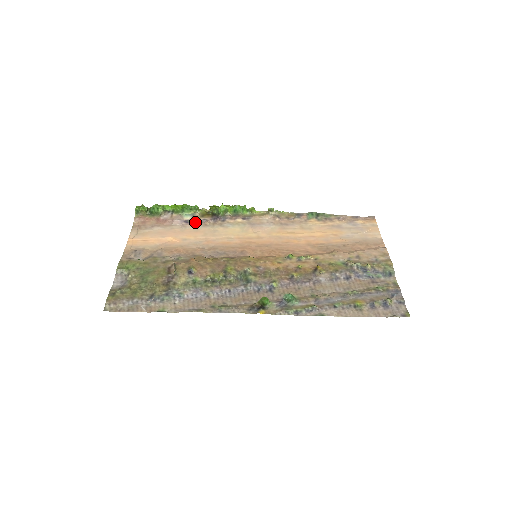
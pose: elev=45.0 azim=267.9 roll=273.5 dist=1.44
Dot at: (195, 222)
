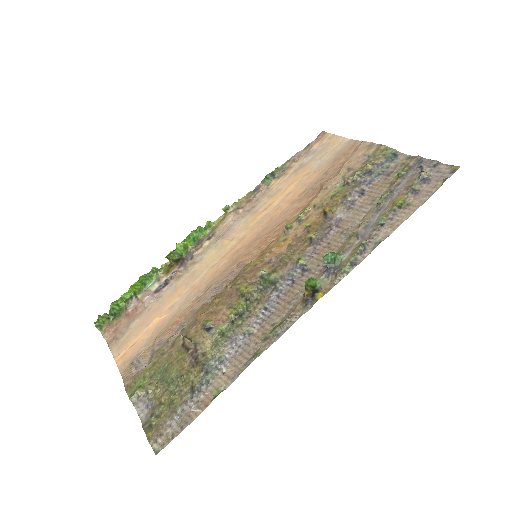
Dot at: (166, 284)
